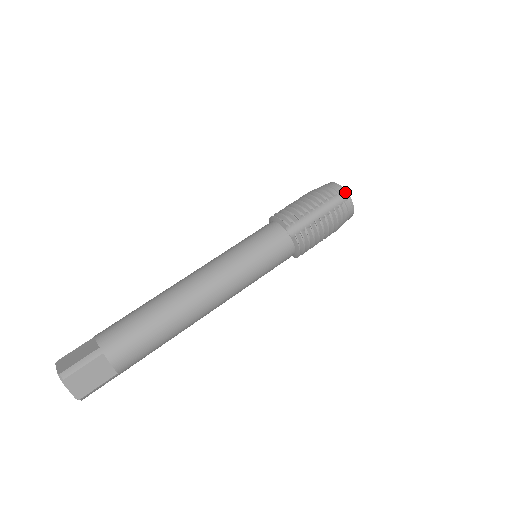
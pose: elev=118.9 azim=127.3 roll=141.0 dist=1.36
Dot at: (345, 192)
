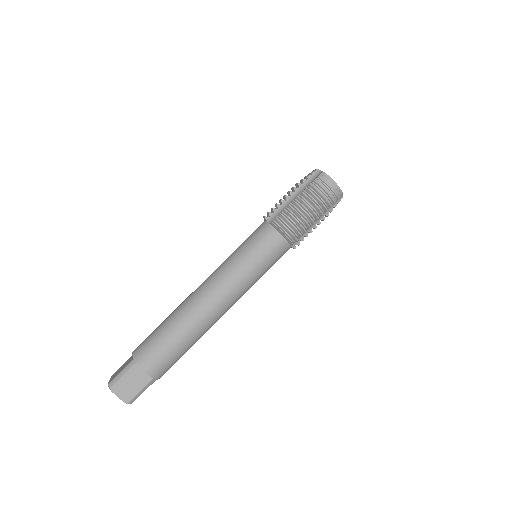
Dot at: (342, 194)
